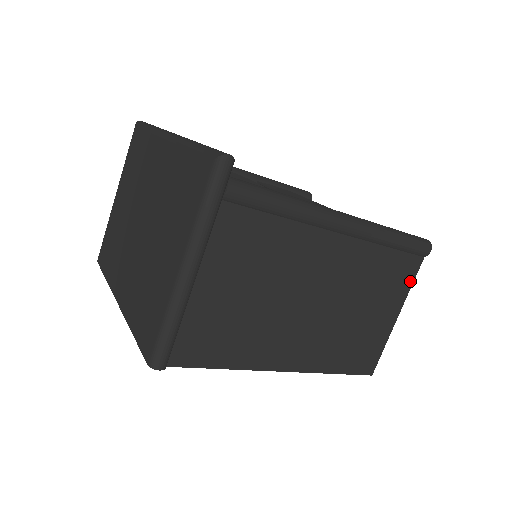
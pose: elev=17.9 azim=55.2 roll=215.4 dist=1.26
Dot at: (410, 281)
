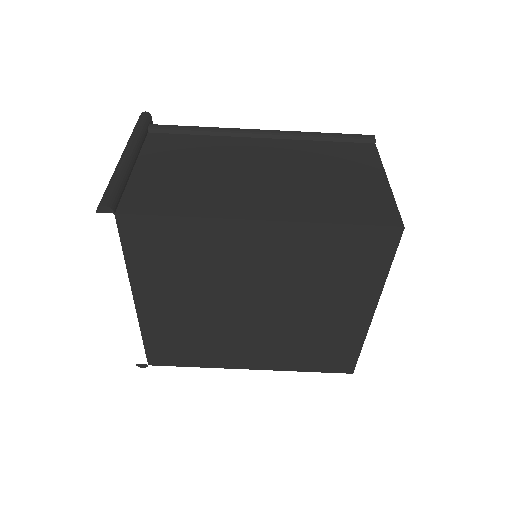
Dot at: (375, 157)
